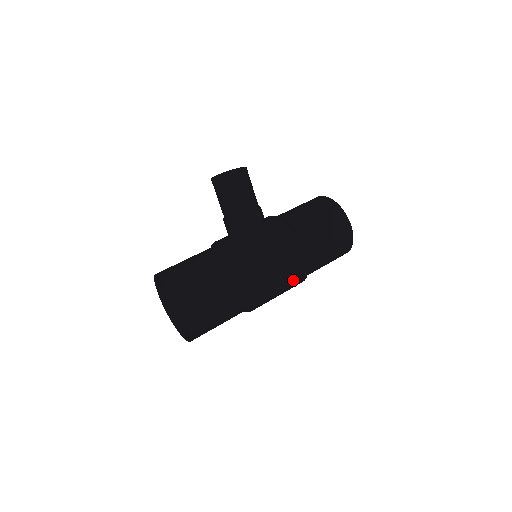
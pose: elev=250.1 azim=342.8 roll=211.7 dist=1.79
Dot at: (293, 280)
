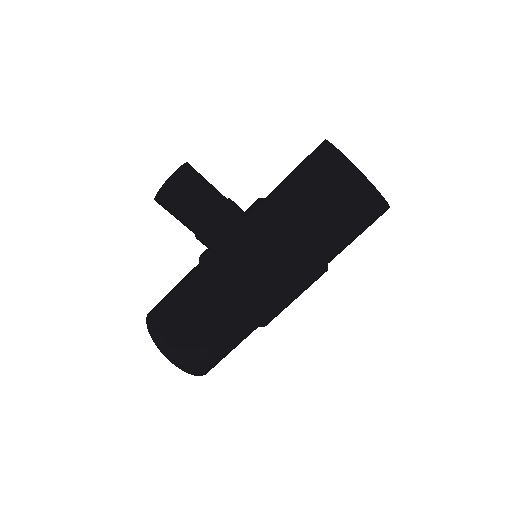
Dot at: (302, 284)
